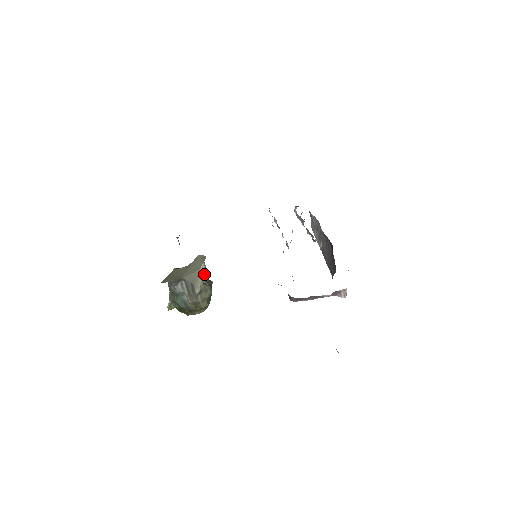
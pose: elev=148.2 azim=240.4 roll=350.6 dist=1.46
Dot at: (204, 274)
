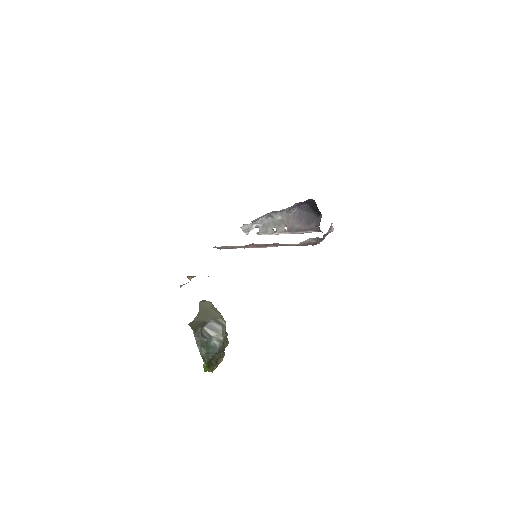
Dot at: (216, 310)
